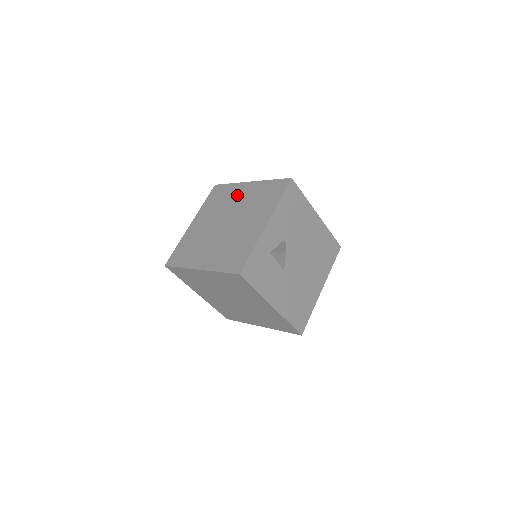
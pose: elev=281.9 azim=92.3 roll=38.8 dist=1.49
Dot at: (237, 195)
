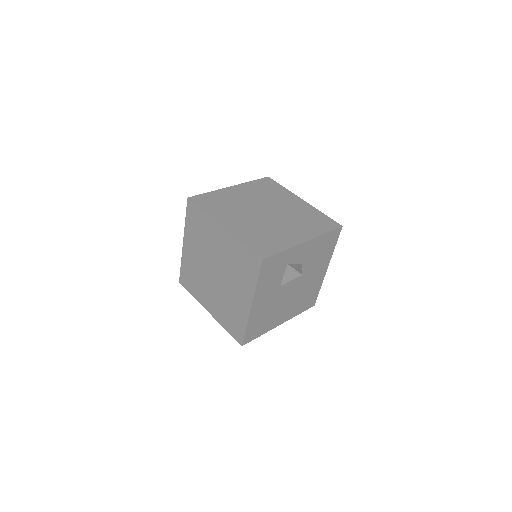
Dot at: (287, 200)
